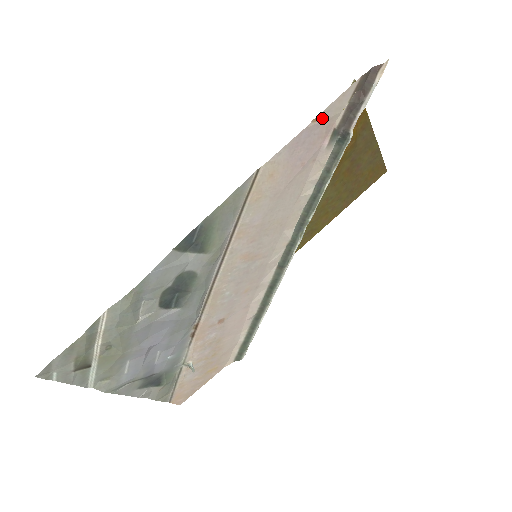
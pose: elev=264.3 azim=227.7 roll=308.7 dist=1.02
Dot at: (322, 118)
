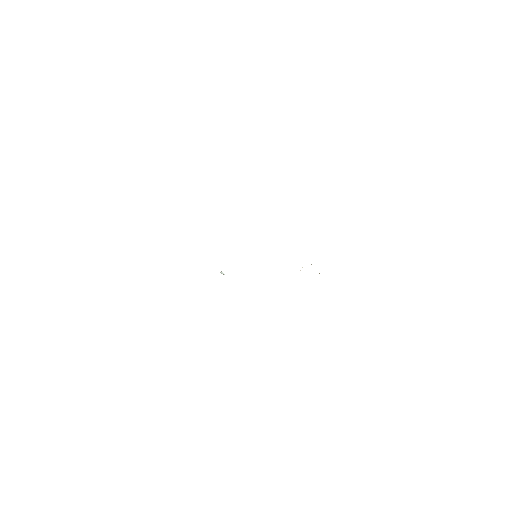
Dot at: occluded
